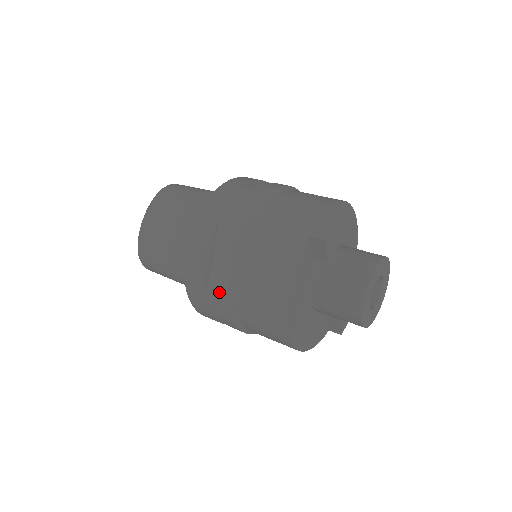
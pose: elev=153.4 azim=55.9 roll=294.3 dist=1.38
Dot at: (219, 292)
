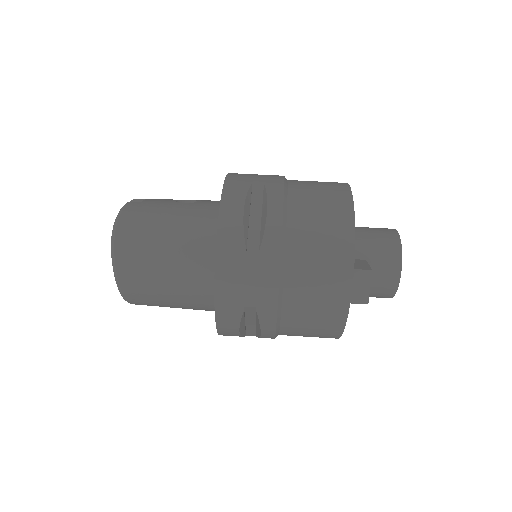
Dot at: occluded
